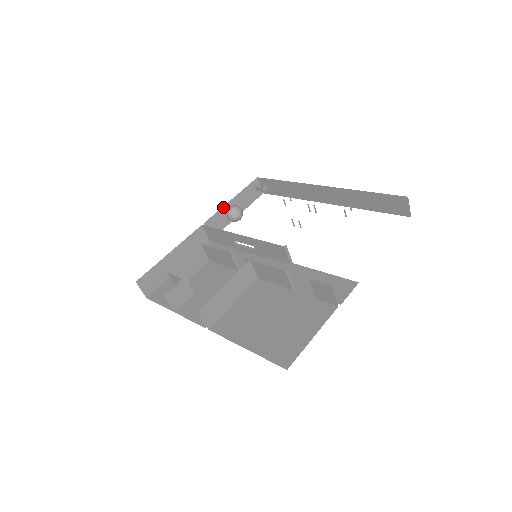
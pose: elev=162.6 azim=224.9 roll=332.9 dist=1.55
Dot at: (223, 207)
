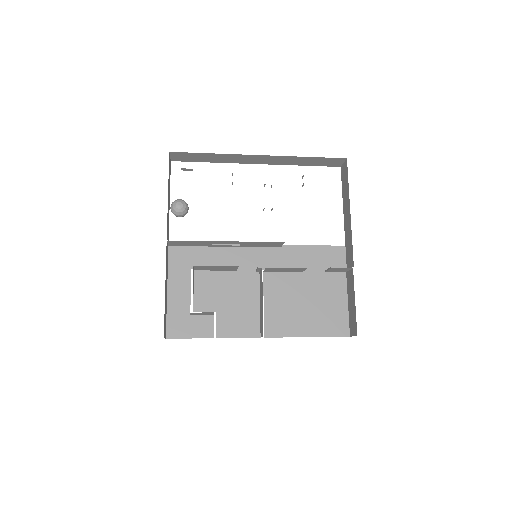
Dot at: occluded
